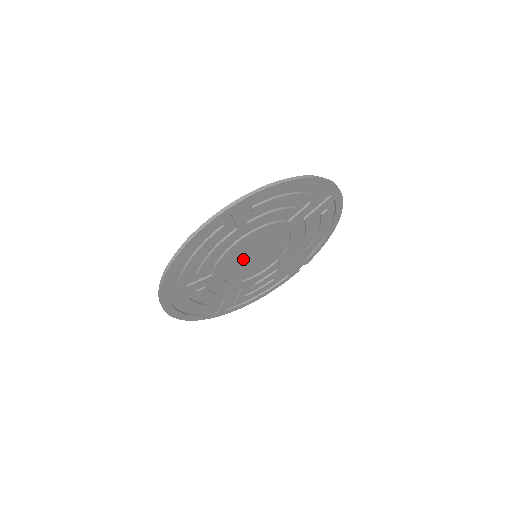
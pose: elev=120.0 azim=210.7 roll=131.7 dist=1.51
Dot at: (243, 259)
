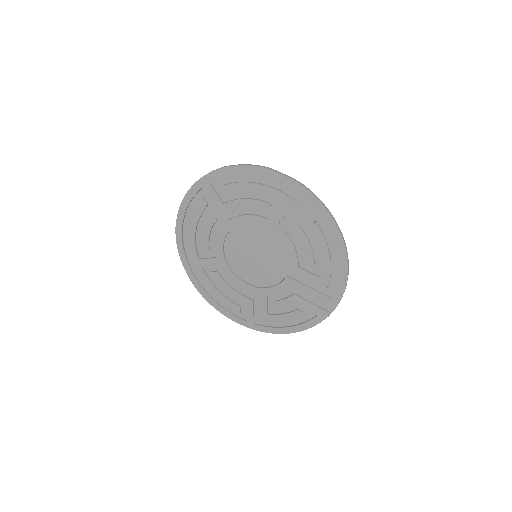
Dot at: (244, 254)
